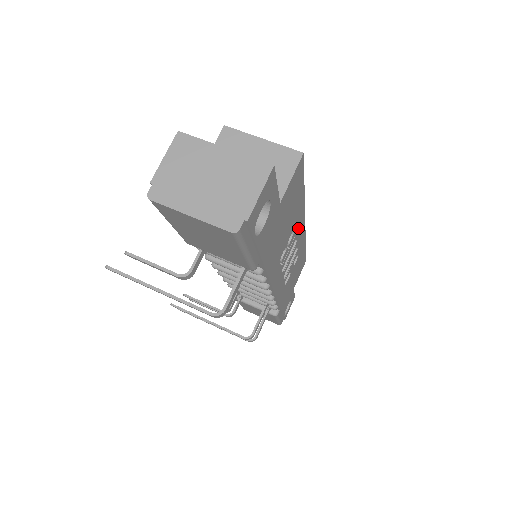
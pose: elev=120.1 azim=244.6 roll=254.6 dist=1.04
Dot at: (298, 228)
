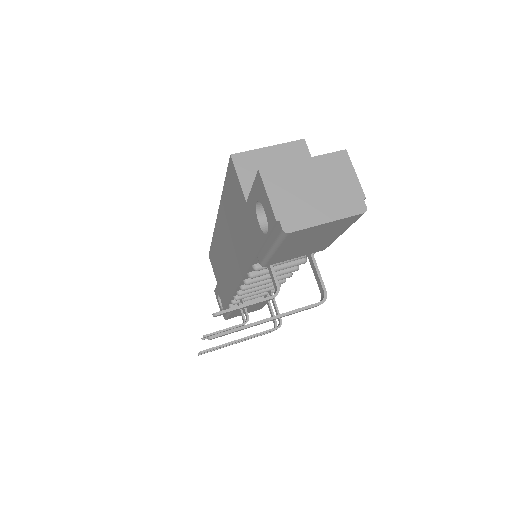
Dot at: occluded
